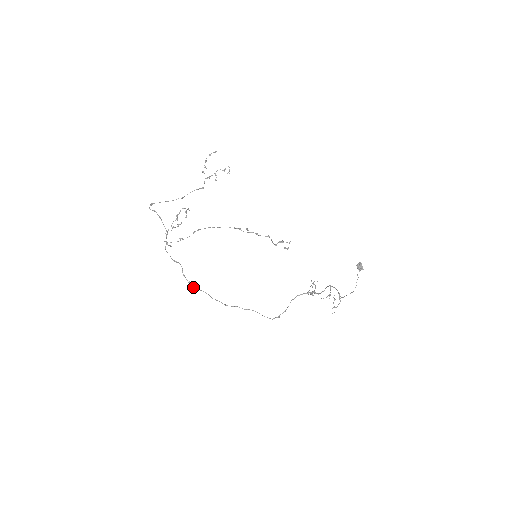
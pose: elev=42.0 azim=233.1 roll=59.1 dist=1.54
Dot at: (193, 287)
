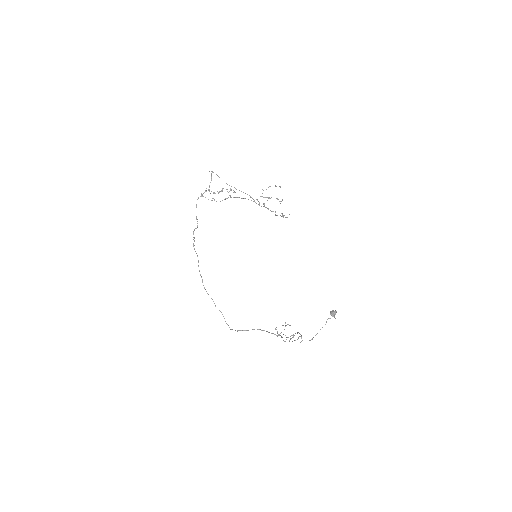
Dot at: (193, 244)
